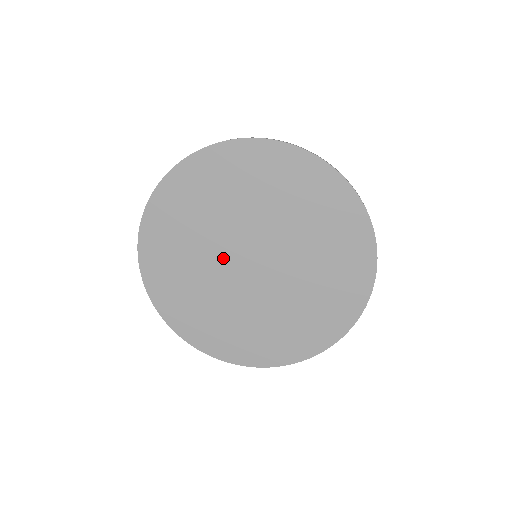
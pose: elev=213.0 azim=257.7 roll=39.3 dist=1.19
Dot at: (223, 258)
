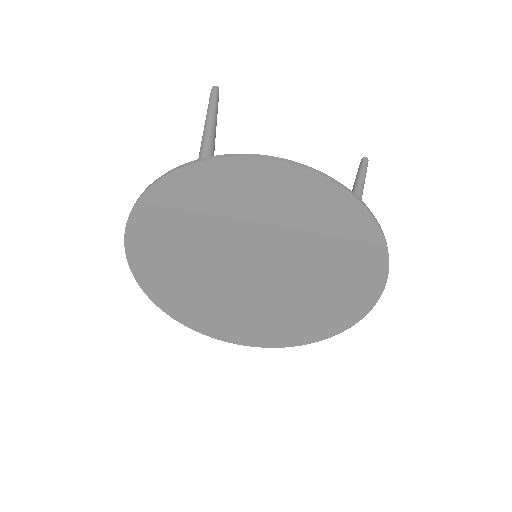
Dot at: (220, 265)
